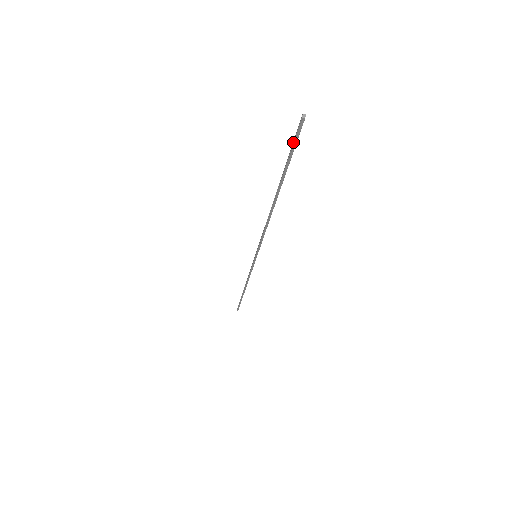
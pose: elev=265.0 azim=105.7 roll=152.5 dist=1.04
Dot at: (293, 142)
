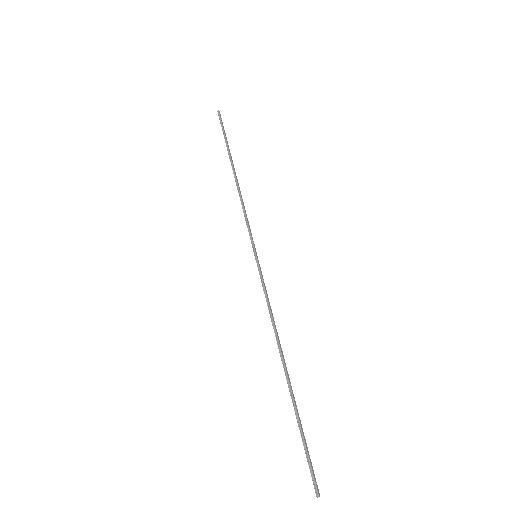
Dot at: (309, 464)
